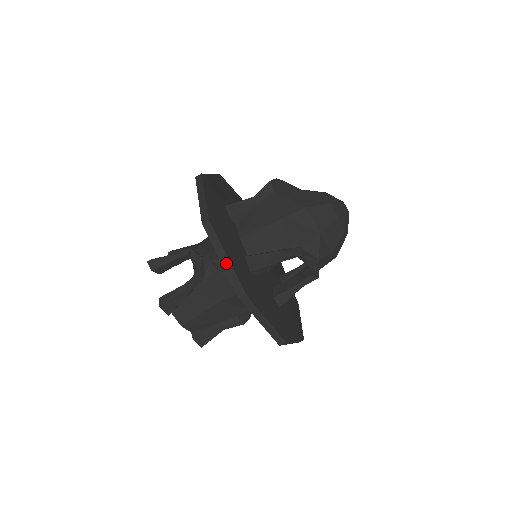
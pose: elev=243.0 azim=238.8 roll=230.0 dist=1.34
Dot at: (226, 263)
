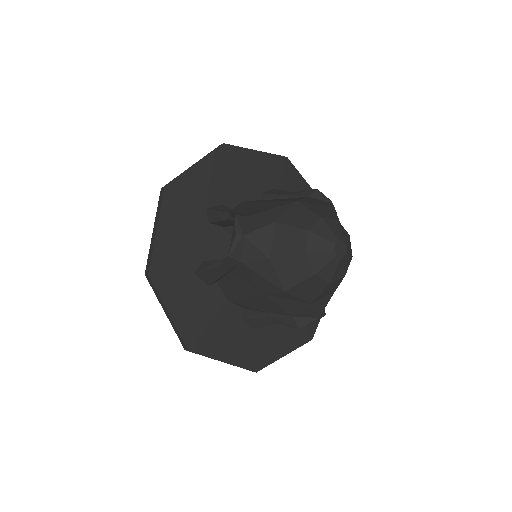
Dot at: occluded
